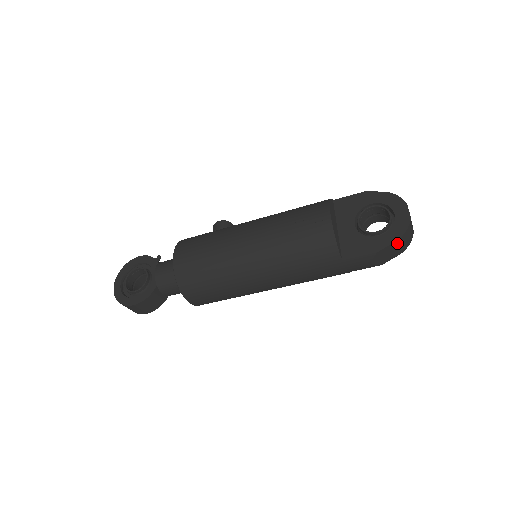
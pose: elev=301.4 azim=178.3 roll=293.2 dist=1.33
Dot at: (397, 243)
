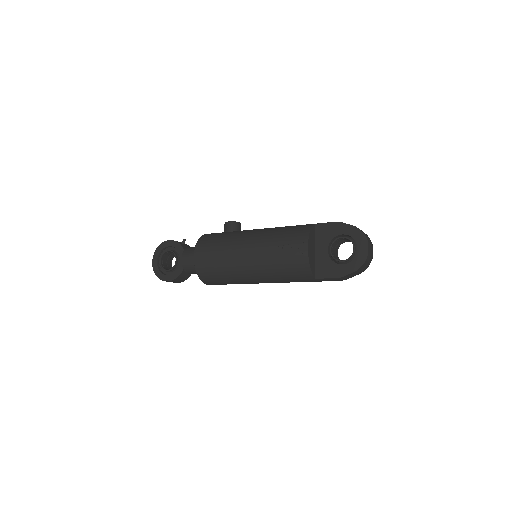
Dot at: (356, 272)
